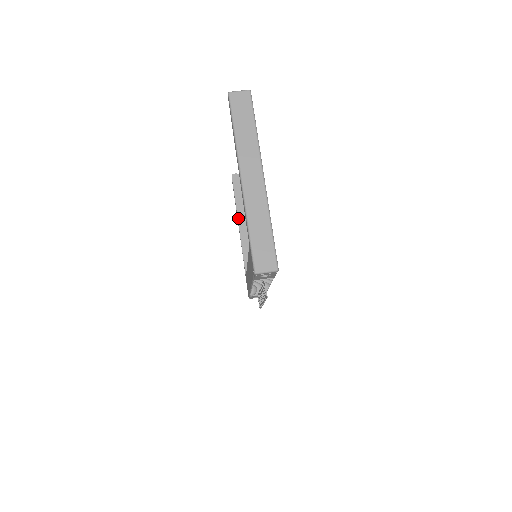
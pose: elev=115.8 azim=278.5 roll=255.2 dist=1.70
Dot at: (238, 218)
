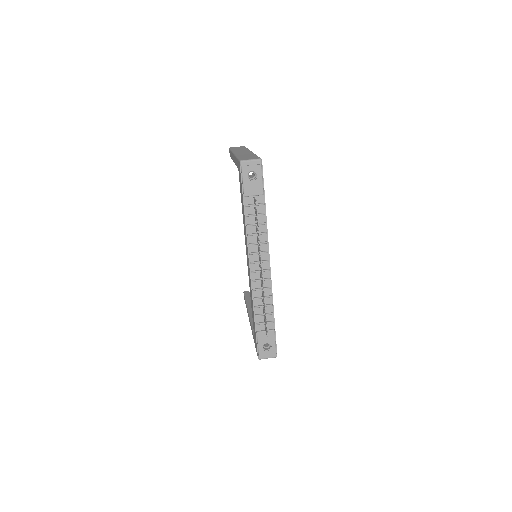
Dot at: (248, 309)
